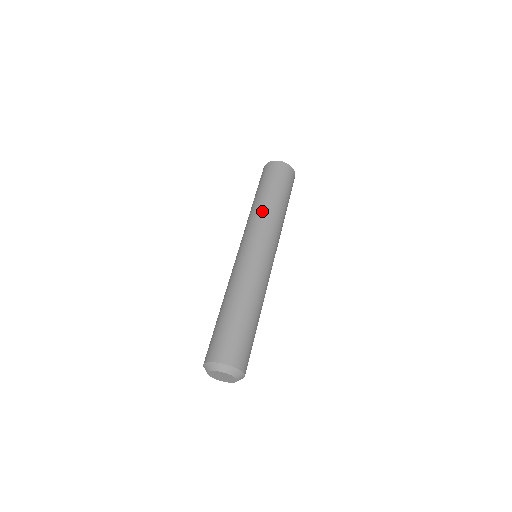
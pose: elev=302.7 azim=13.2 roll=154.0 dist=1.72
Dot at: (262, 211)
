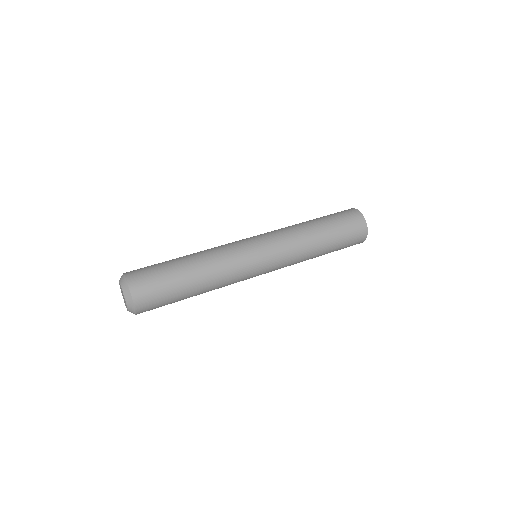
Dot at: (293, 226)
